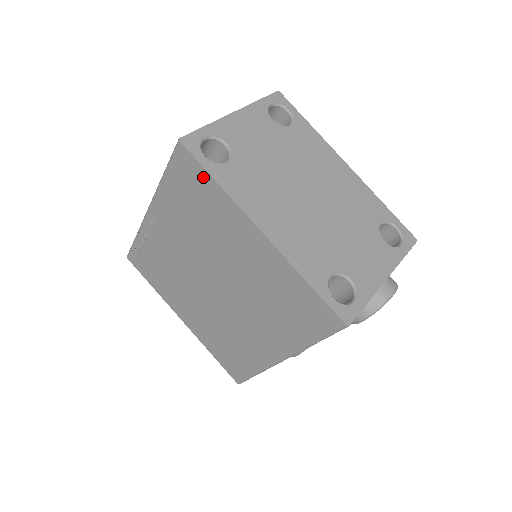
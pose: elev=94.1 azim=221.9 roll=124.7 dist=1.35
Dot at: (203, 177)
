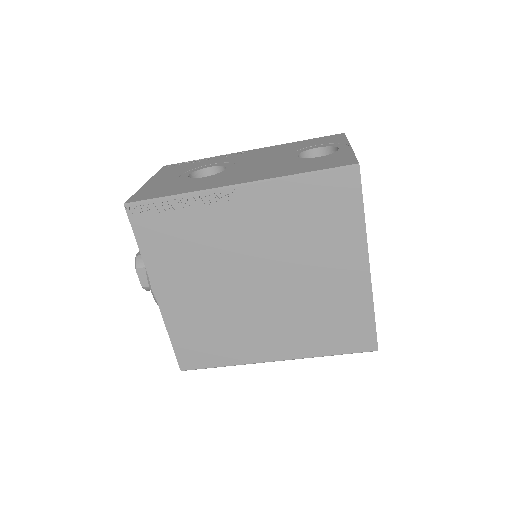
Dot at: (354, 204)
